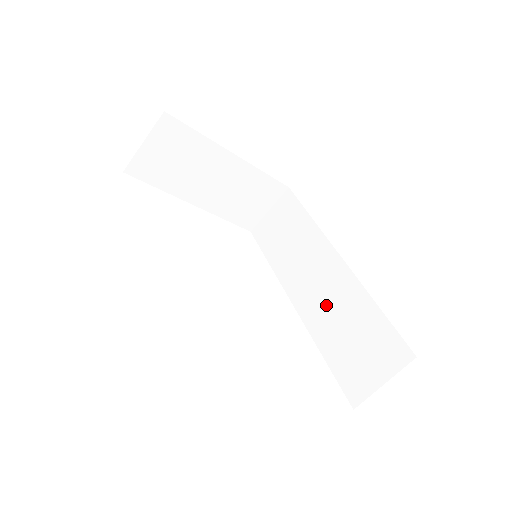
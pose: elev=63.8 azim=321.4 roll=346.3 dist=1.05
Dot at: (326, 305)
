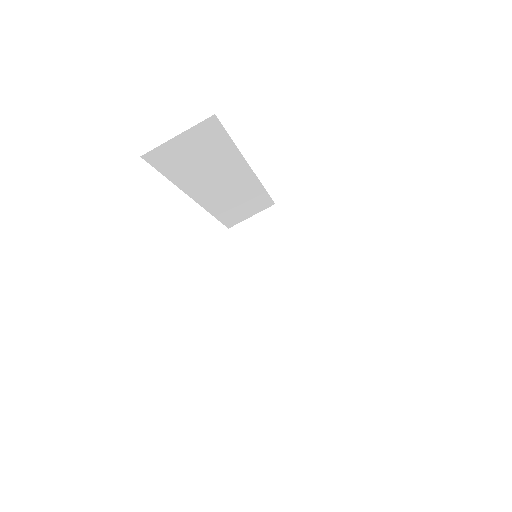
Dot at: occluded
